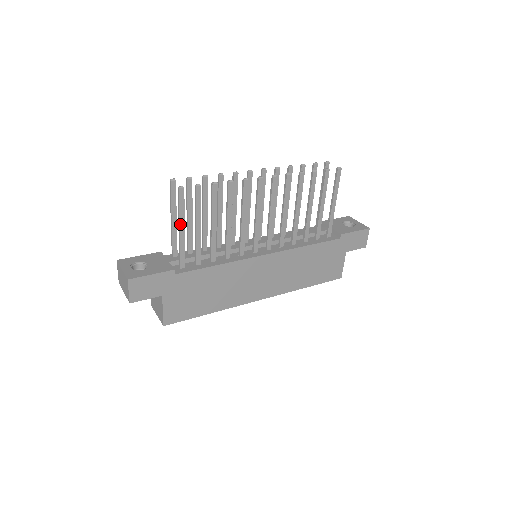
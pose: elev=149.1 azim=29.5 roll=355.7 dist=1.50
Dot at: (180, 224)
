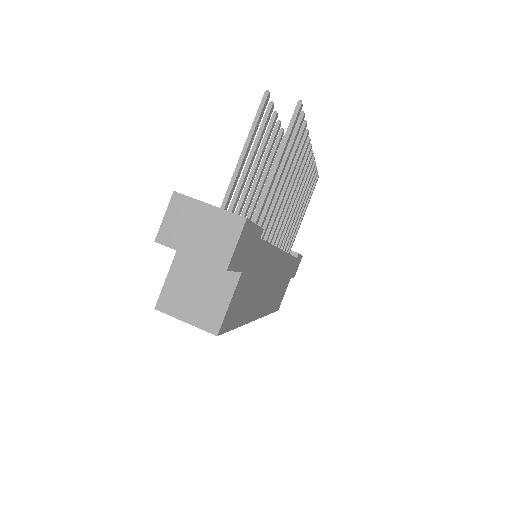
Dot at: (280, 159)
